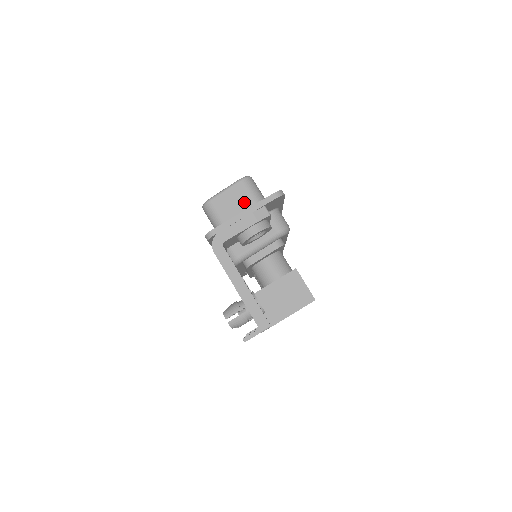
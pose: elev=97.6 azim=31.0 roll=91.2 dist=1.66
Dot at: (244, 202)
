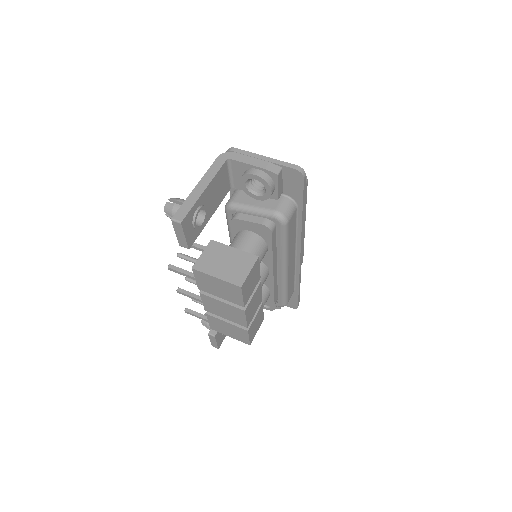
Dot at: occluded
